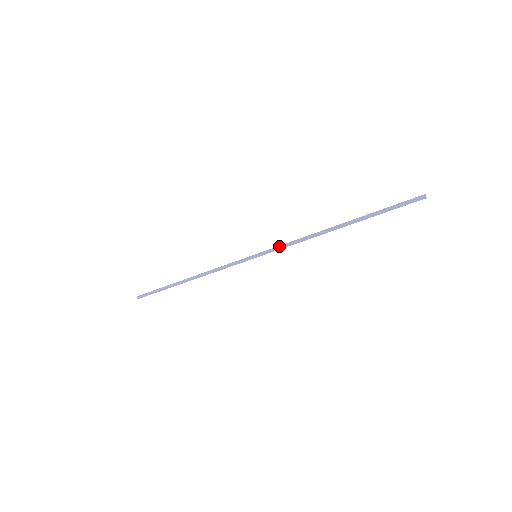
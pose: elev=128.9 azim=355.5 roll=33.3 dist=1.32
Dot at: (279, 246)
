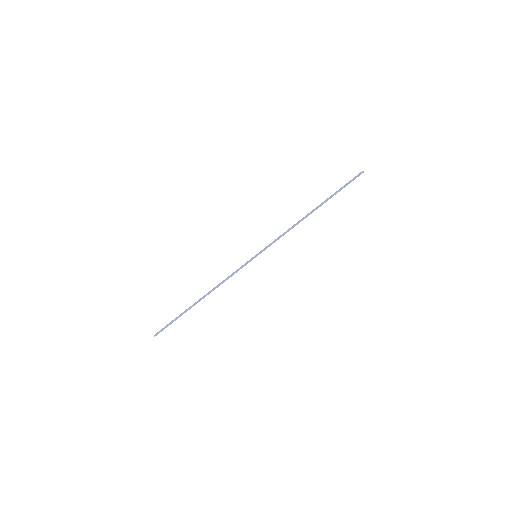
Dot at: (272, 242)
